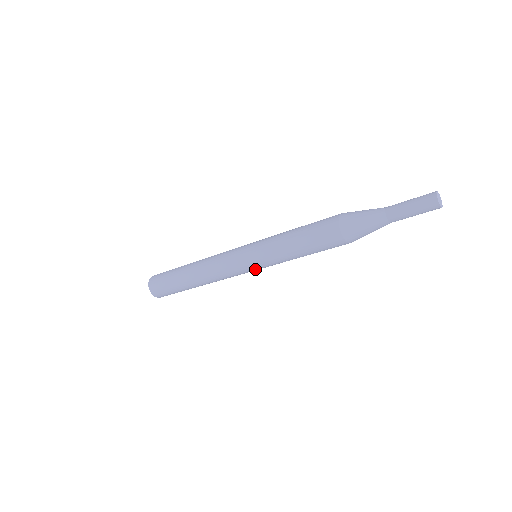
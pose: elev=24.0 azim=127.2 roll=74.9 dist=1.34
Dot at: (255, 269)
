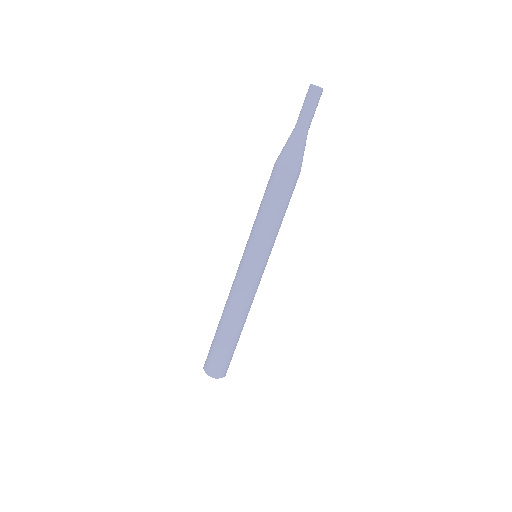
Dot at: (264, 263)
